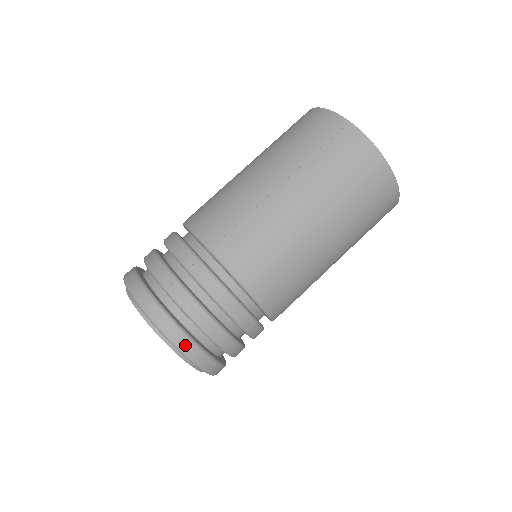
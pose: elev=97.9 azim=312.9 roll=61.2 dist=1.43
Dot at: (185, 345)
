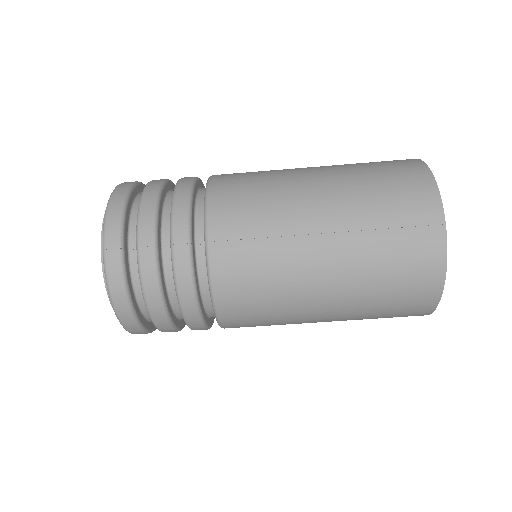
Dot at: (122, 308)
